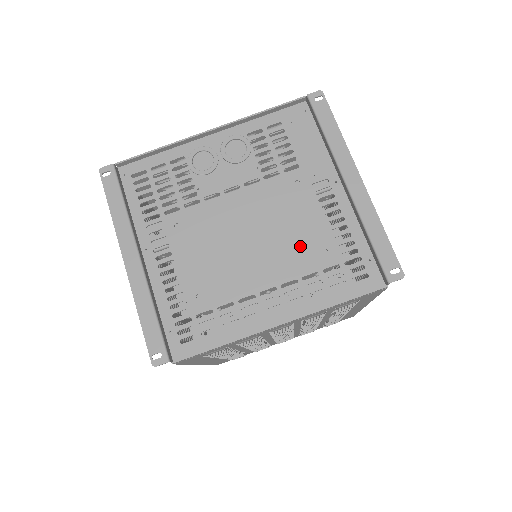
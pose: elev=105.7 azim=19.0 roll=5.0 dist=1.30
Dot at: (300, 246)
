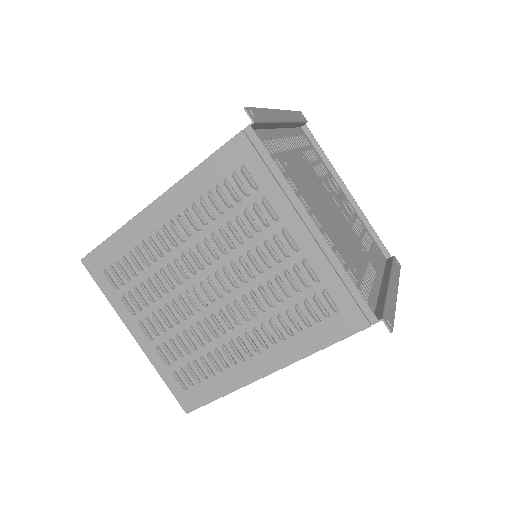
Dot at: (346, 250)
